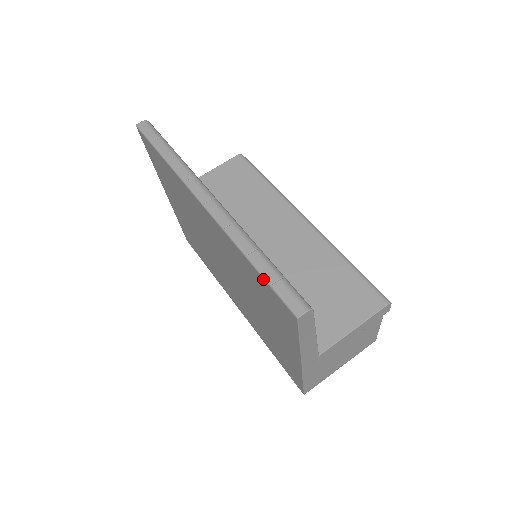
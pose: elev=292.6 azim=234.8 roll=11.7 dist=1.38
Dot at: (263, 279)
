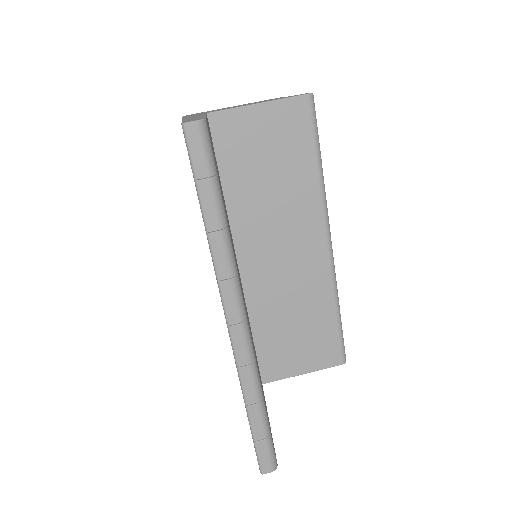
Dot at: occluded
